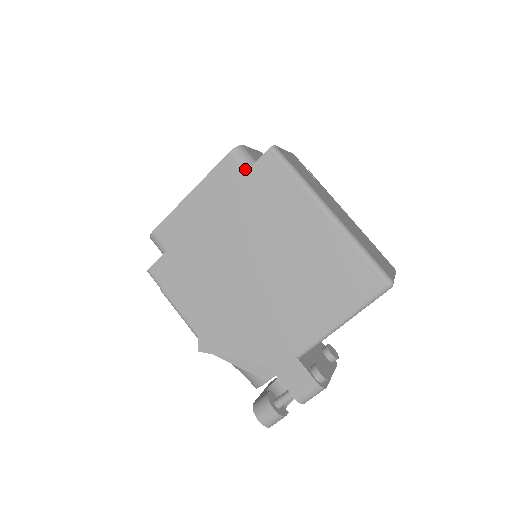
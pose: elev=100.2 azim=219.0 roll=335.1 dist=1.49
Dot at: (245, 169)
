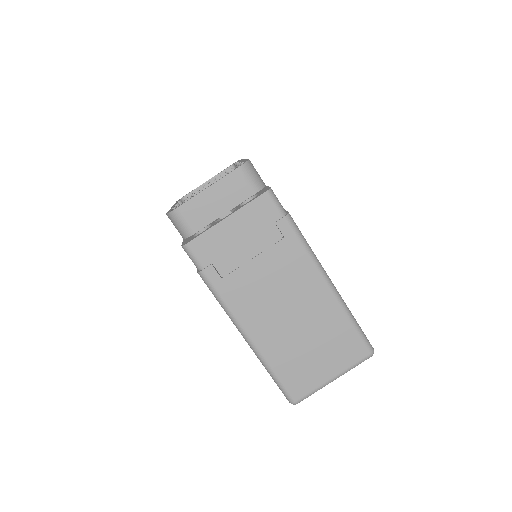
Dot at: (182, 237)
